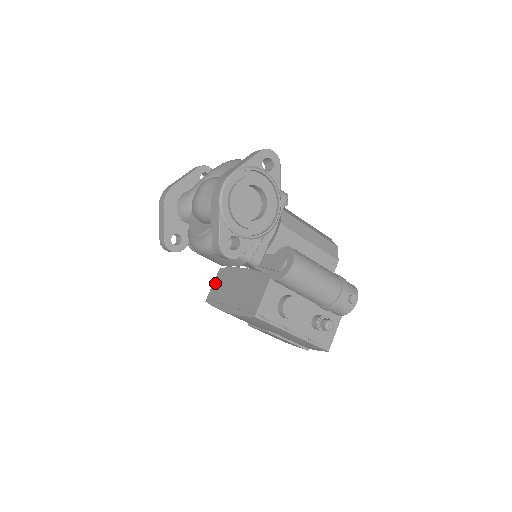
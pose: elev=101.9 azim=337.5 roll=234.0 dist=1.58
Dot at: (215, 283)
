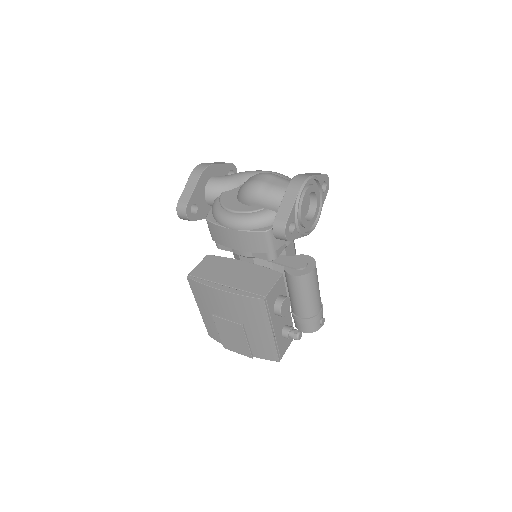
Dot at: (201, 265)
